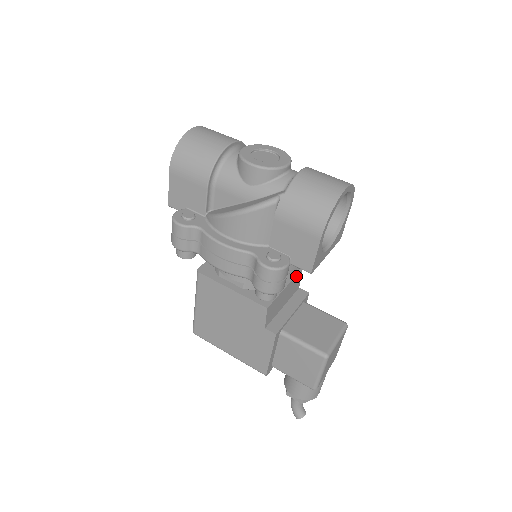
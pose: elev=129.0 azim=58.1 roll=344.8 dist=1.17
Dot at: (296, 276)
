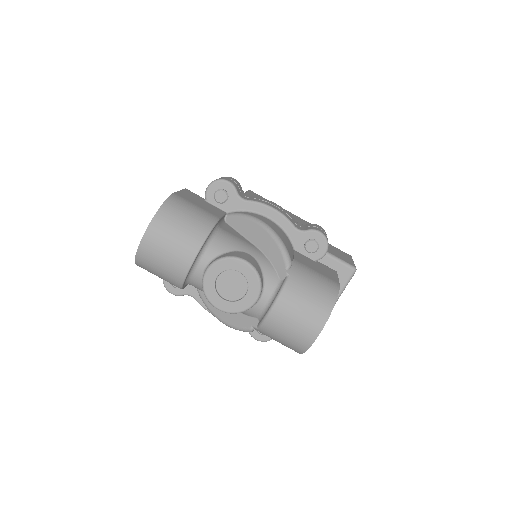
Dot at: occluded
